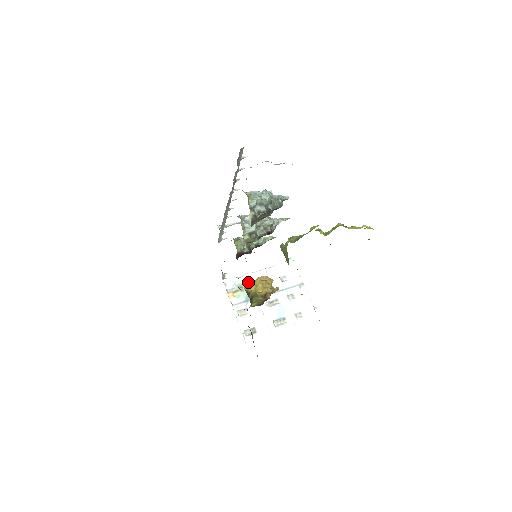
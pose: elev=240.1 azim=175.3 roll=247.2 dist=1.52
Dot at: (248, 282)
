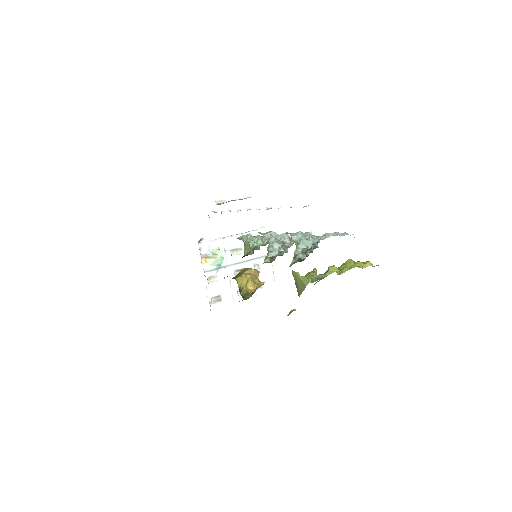
Dot at: (241, 278)
